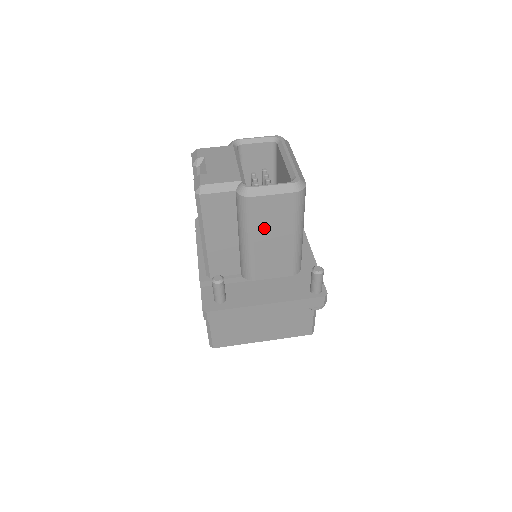
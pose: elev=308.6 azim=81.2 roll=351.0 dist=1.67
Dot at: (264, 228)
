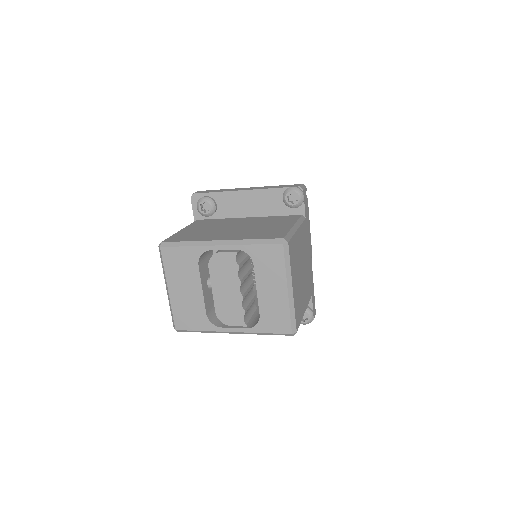
Dot at: occluded
